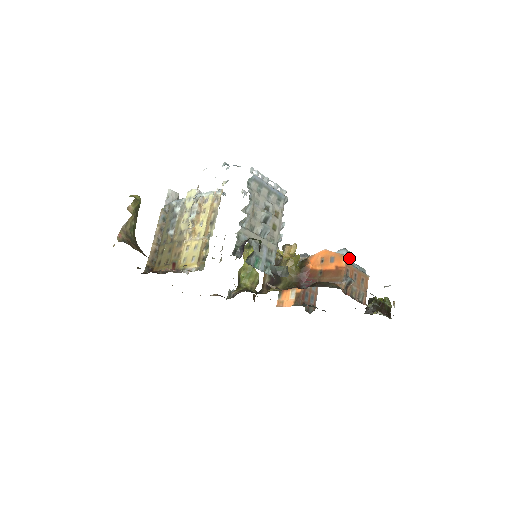
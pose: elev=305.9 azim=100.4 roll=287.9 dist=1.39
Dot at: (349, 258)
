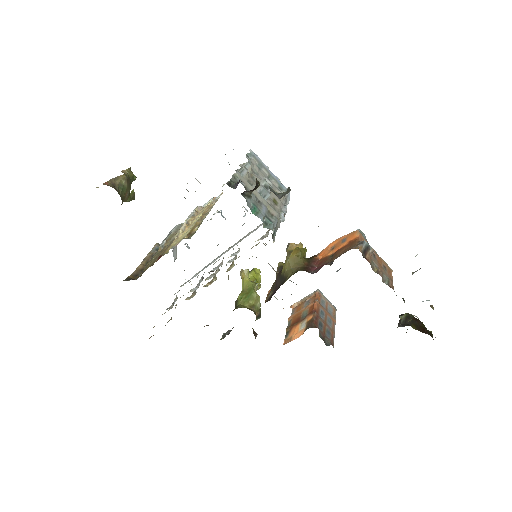
Dot at: (363, 236)
